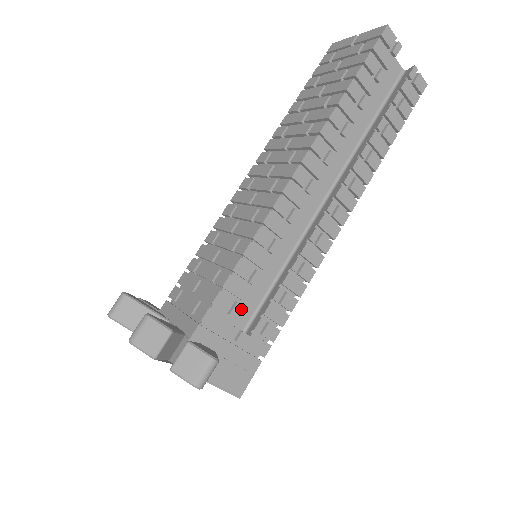
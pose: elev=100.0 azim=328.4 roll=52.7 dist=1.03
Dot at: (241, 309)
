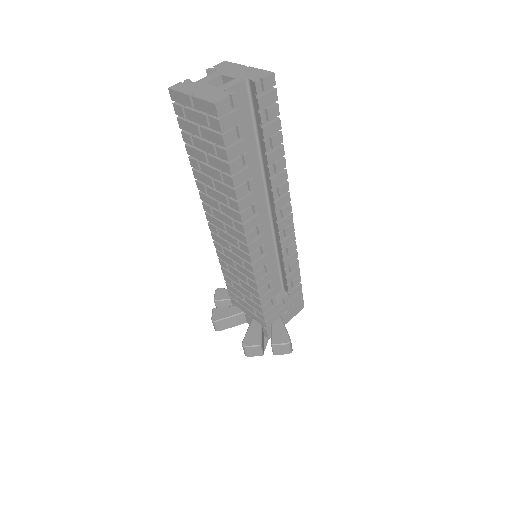
Dot at: (274, 288)
